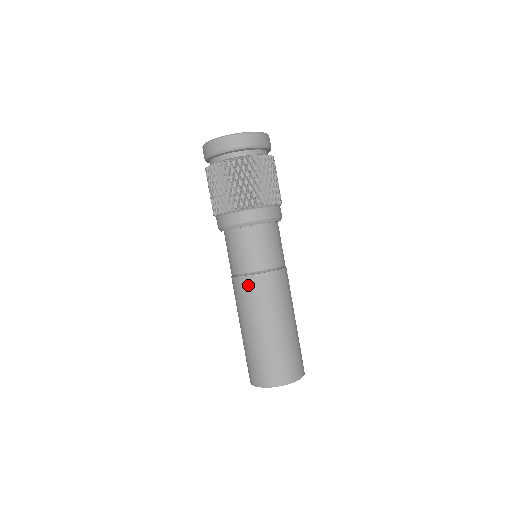
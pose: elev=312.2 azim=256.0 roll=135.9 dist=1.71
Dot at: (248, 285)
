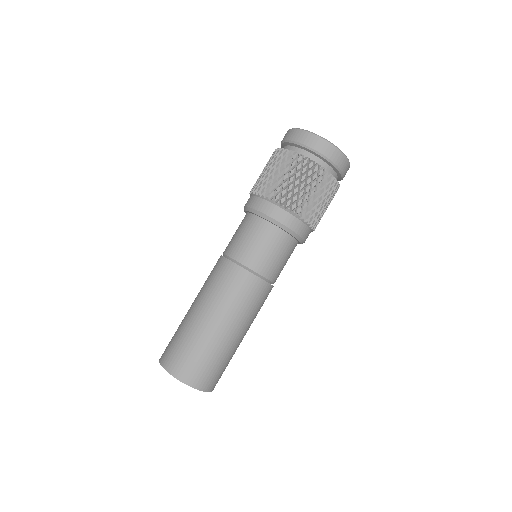
Dot at: (221, 267)
